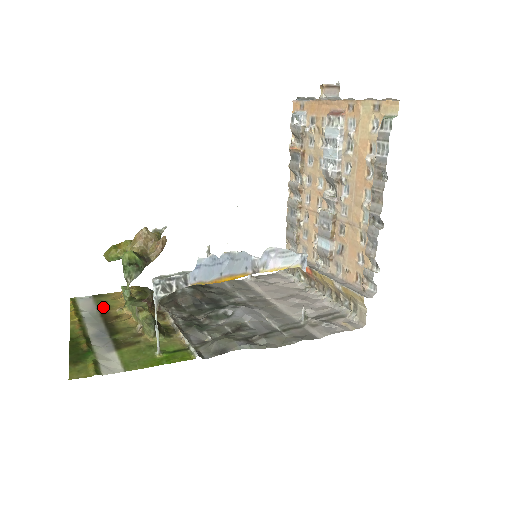
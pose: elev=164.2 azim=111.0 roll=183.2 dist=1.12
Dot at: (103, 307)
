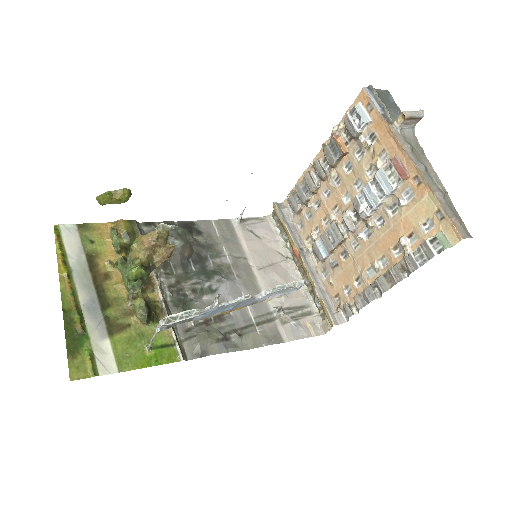
Dot at: (91, 253)
